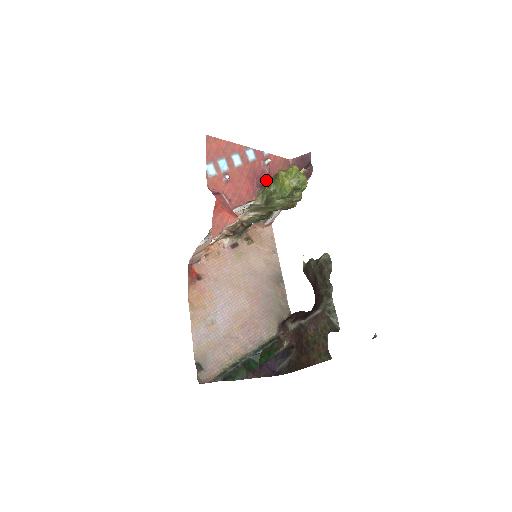
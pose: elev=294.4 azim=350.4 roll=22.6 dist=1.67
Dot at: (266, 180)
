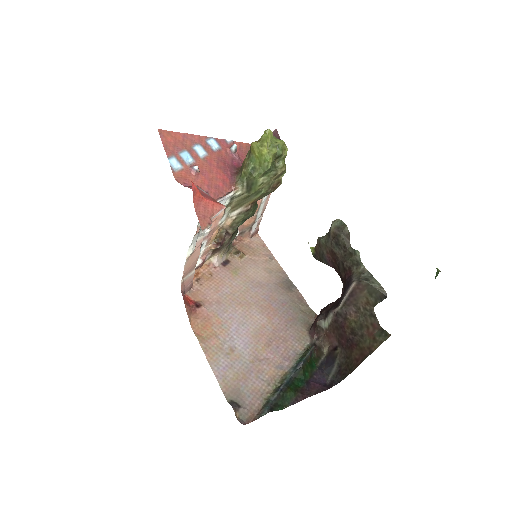
Dot at: (239, 167)
